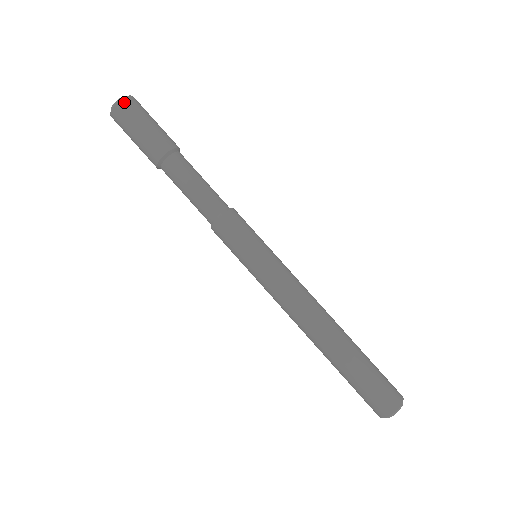
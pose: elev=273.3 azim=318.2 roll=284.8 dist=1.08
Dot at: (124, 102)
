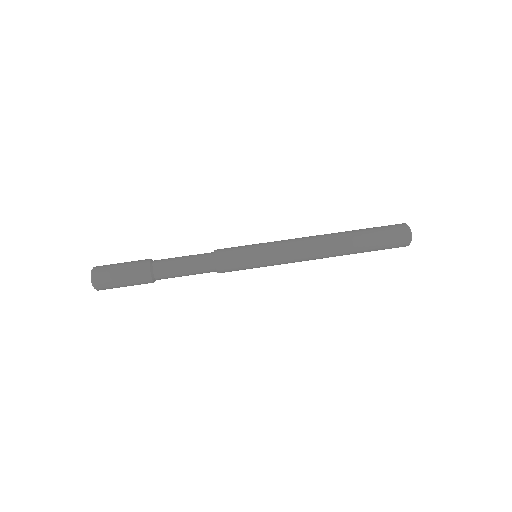
Dot at: (97, 268)
